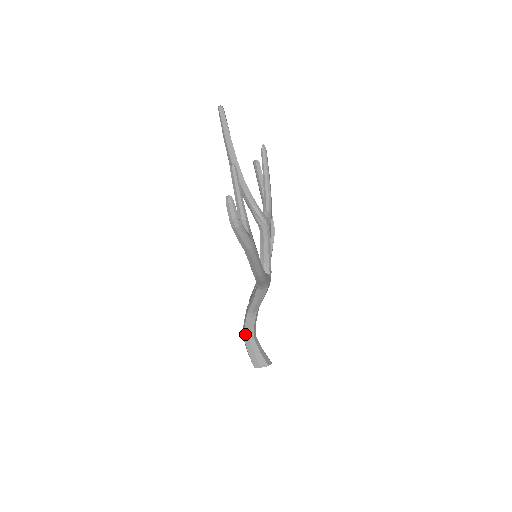
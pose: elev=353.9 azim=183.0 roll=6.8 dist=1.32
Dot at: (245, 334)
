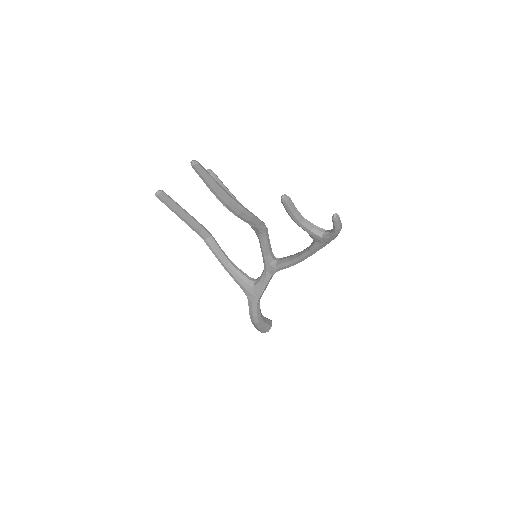
Dot at: (259, 318)
